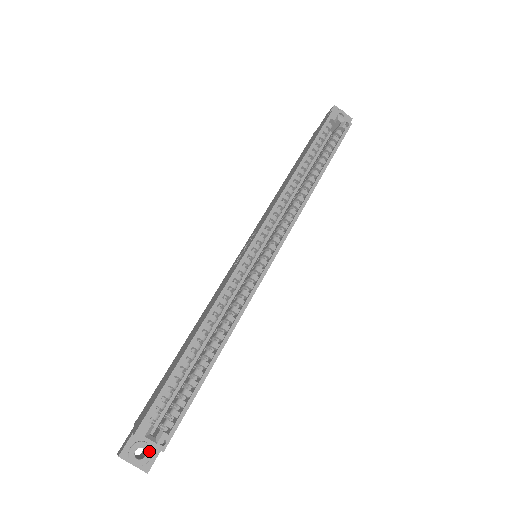
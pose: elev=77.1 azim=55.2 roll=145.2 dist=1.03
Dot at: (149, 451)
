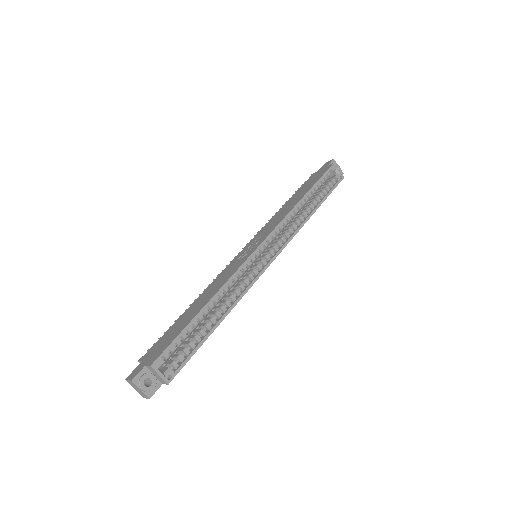
Dot at: (155, 382)
